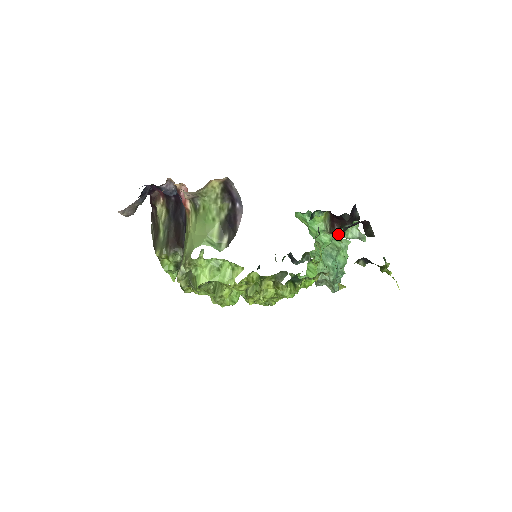
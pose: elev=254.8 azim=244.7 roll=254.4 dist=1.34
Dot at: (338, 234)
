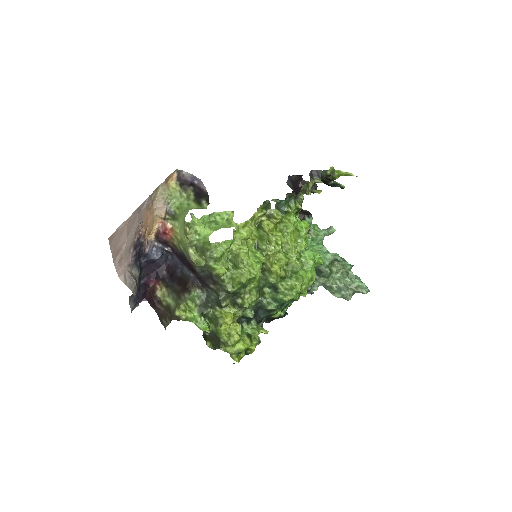
Dot at: (308, 230)
